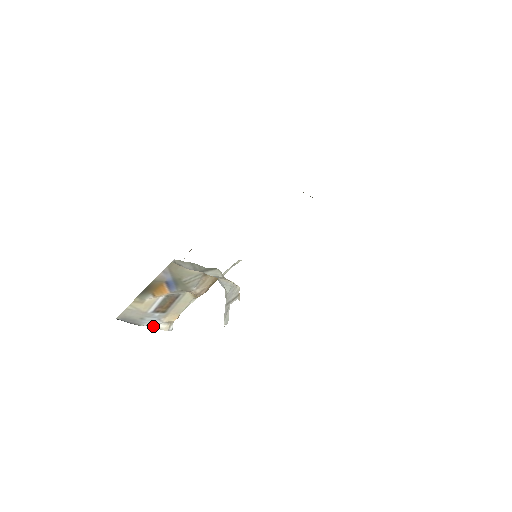
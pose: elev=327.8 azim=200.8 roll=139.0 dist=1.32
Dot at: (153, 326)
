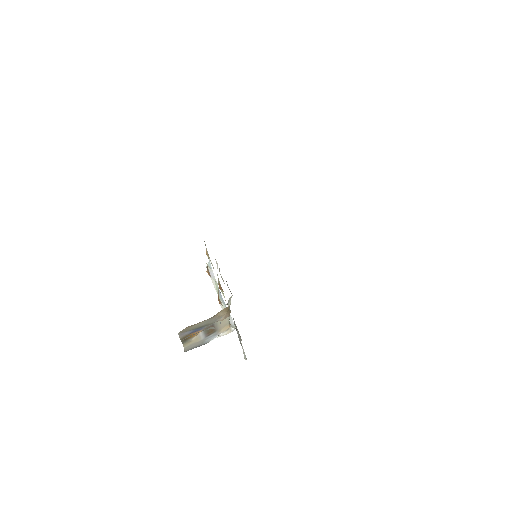
Dot at: (217, 337)
